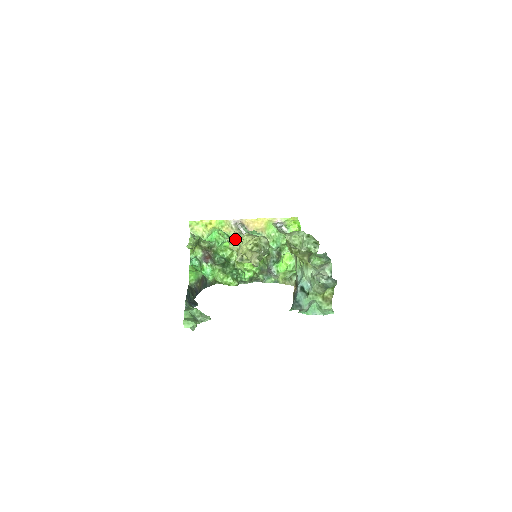
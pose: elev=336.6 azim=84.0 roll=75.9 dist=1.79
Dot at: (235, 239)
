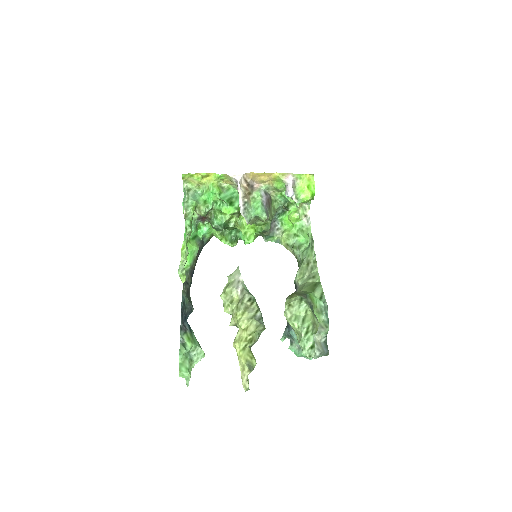
Dot at: (231, 294)
